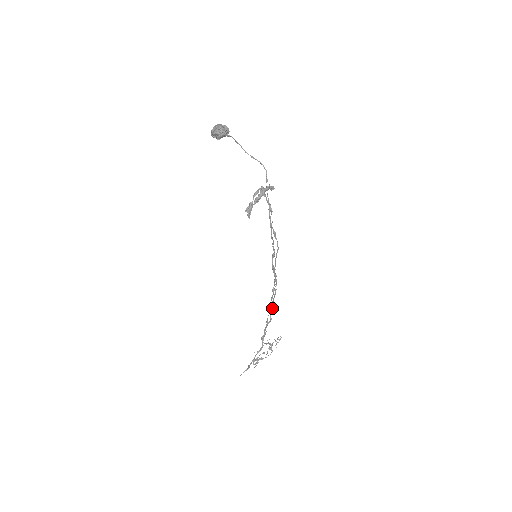
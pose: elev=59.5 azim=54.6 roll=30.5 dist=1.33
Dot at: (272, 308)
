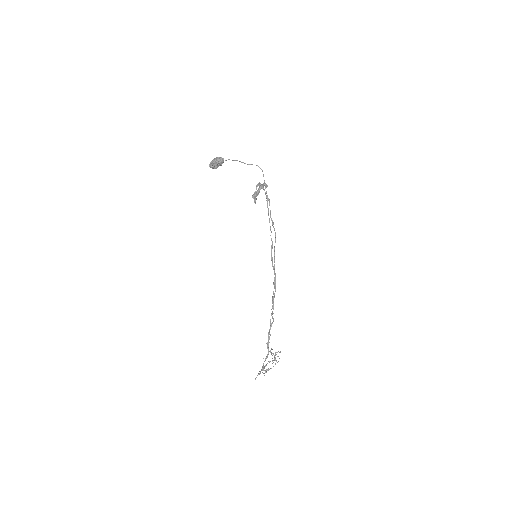
Dot at: (273, 307)
